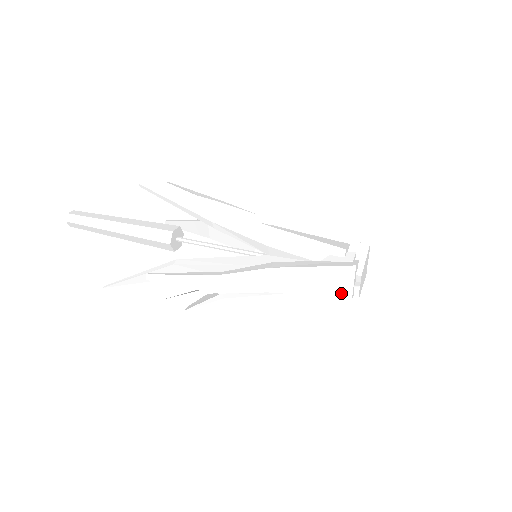
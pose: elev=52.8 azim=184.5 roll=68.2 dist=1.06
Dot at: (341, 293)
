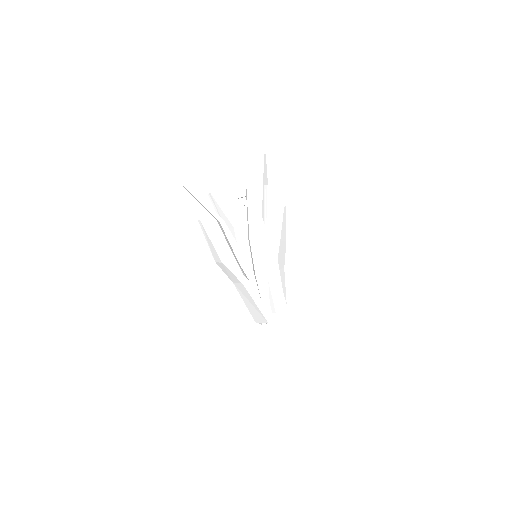
Dot at: (254, 317)
